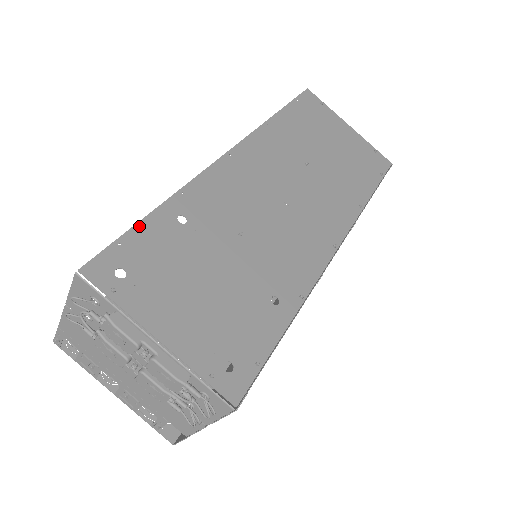
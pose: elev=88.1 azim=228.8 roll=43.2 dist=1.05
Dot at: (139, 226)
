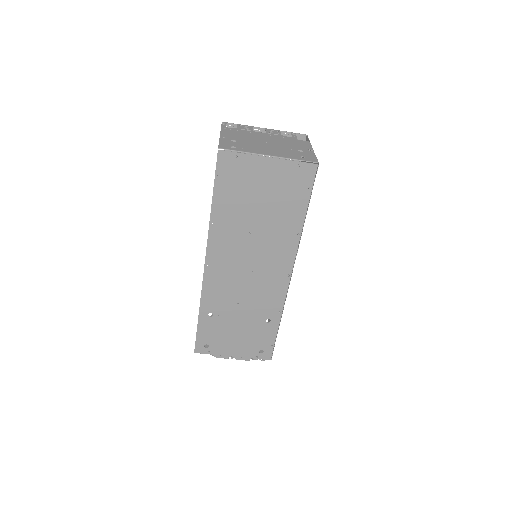
Dot at: (199, 328)
